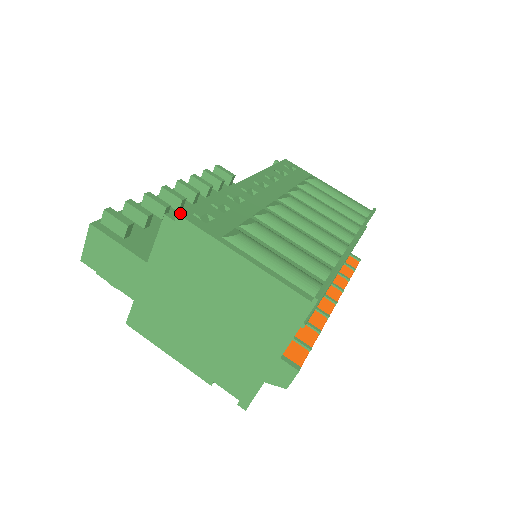
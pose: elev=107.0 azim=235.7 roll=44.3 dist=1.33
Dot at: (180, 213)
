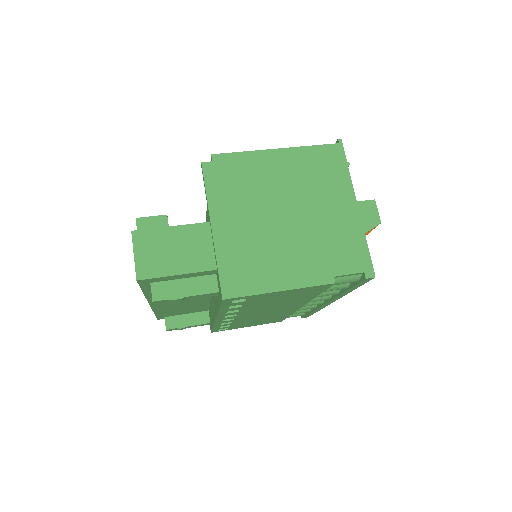
Dot at: (212, 156)
